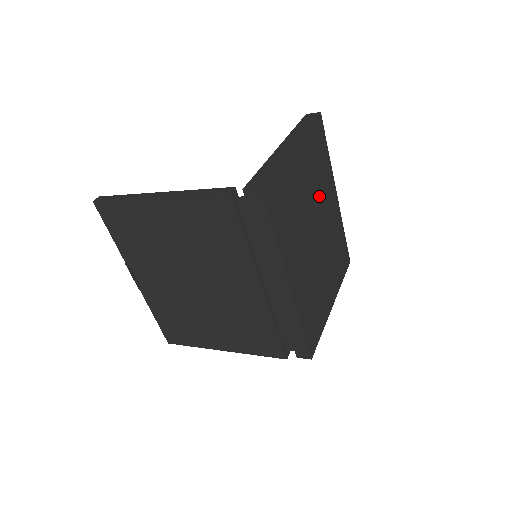
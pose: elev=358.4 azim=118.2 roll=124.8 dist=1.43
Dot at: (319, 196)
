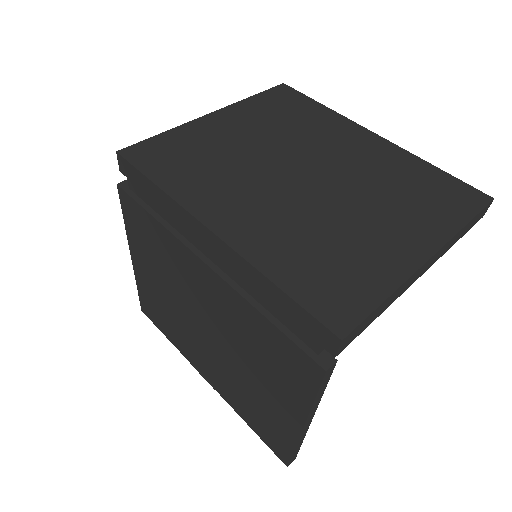
Dot at: (303, 142)
